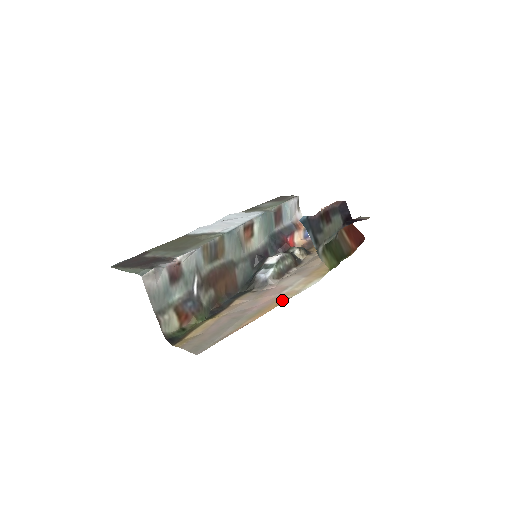
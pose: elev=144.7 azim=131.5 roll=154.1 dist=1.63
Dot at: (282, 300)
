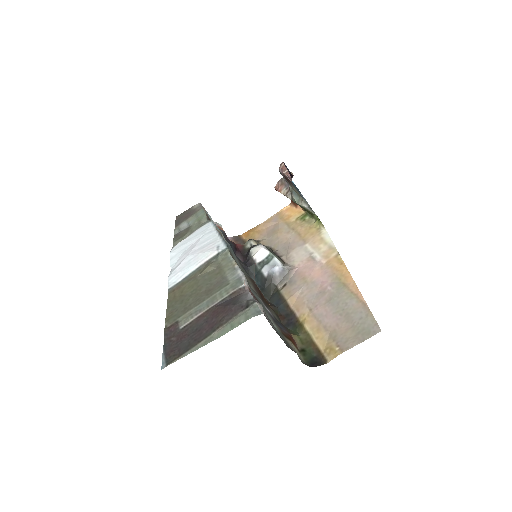
Dot at: (336, 259)
